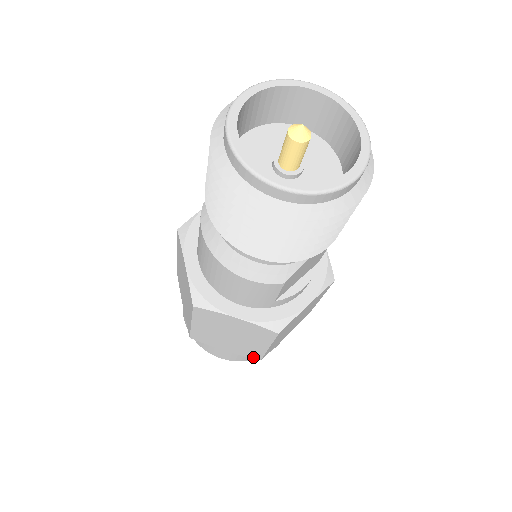
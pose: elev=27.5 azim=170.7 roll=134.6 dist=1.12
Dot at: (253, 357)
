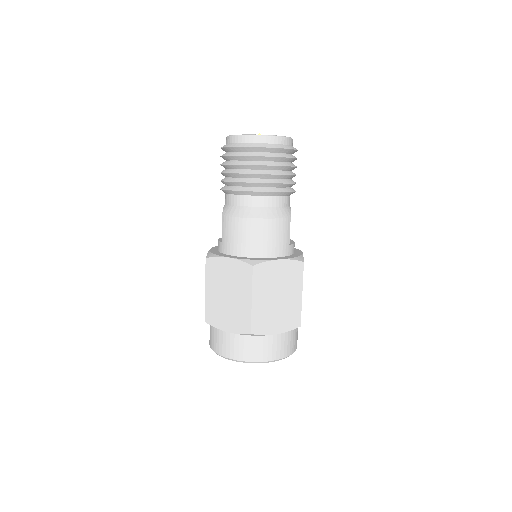
Dot at: (295, 325)
